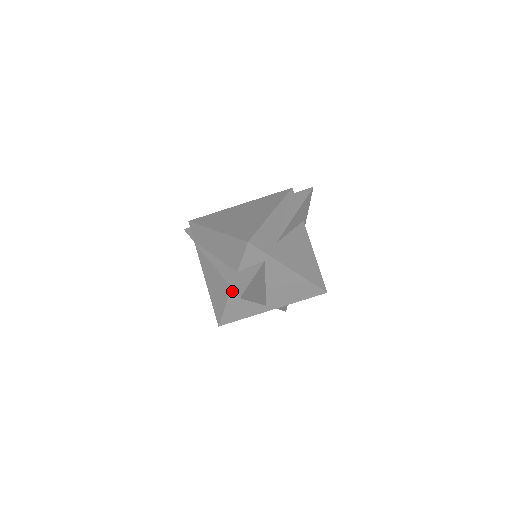
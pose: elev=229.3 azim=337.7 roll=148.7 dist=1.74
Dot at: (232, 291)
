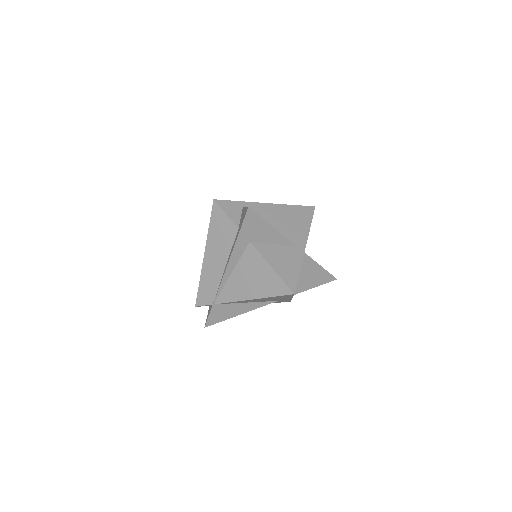
Dot at: (257, 249)
